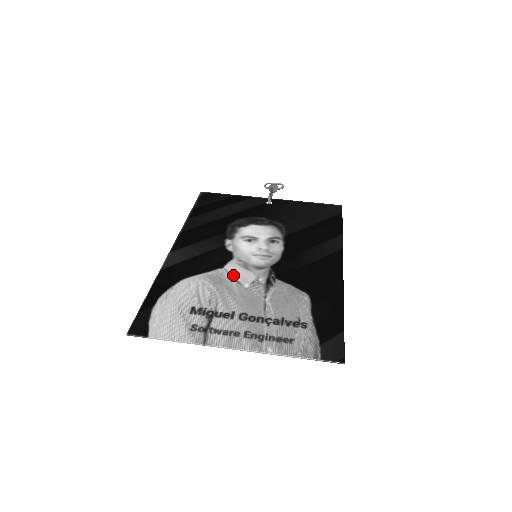
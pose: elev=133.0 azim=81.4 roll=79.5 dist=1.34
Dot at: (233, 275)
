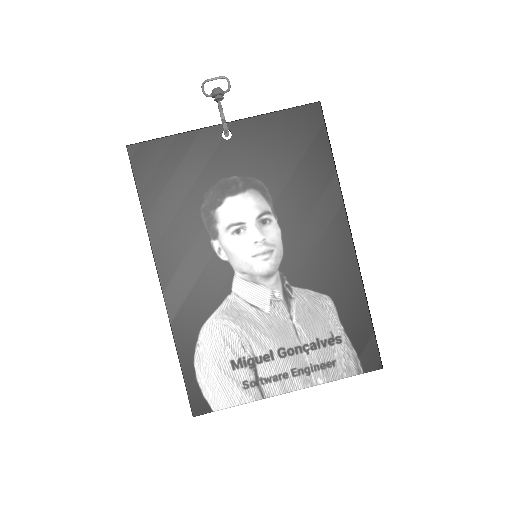
Dot at: (247, 300)
